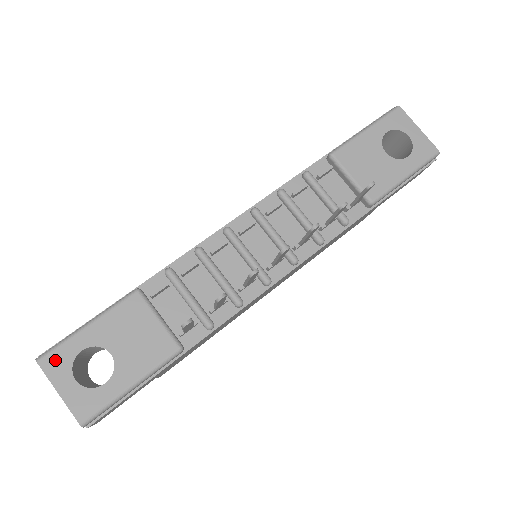
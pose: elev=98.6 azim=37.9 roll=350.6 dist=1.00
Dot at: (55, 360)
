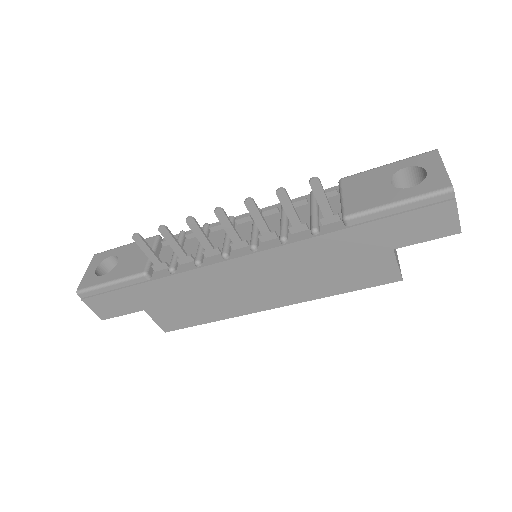
Dot at: (99, 256)
